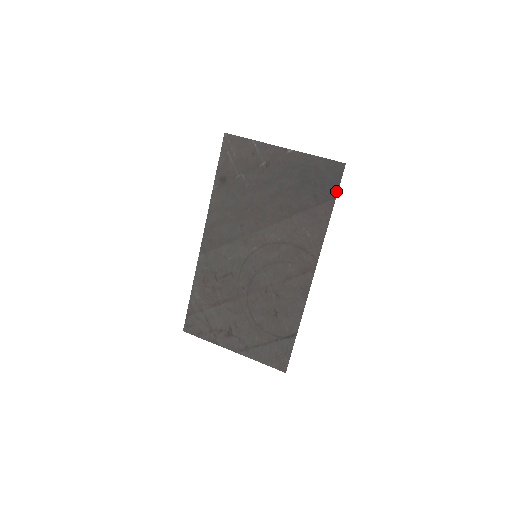
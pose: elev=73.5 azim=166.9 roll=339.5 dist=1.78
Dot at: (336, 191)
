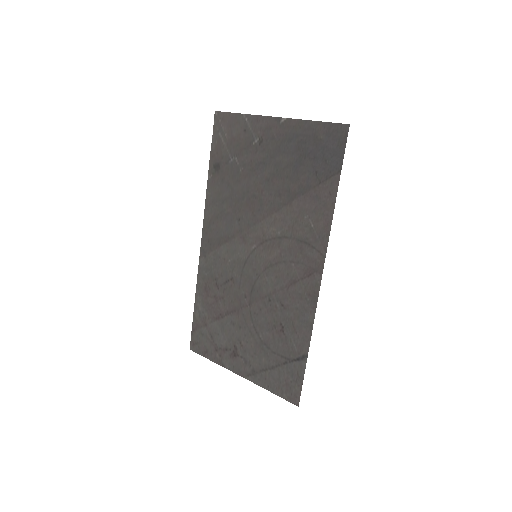
Dot at: (340, 163)
